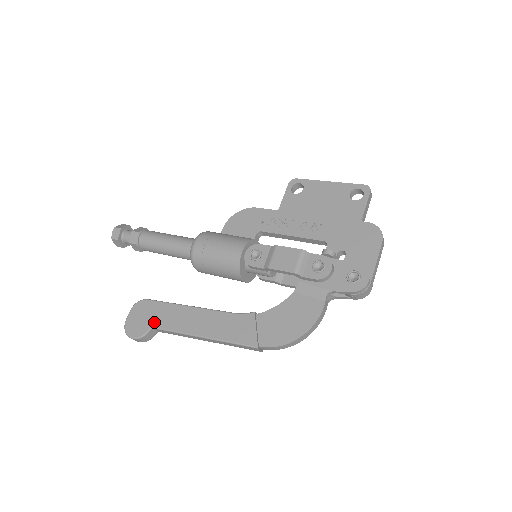
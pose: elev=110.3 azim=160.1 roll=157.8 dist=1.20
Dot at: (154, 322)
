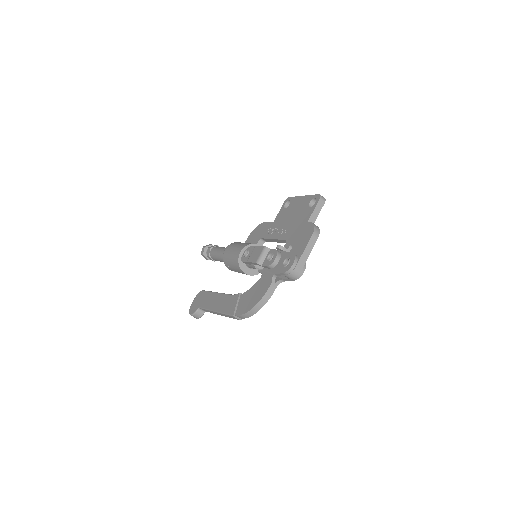
Dot at: (200, 304)
